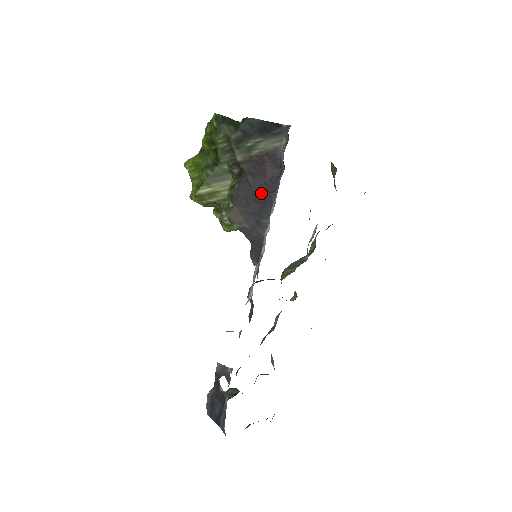
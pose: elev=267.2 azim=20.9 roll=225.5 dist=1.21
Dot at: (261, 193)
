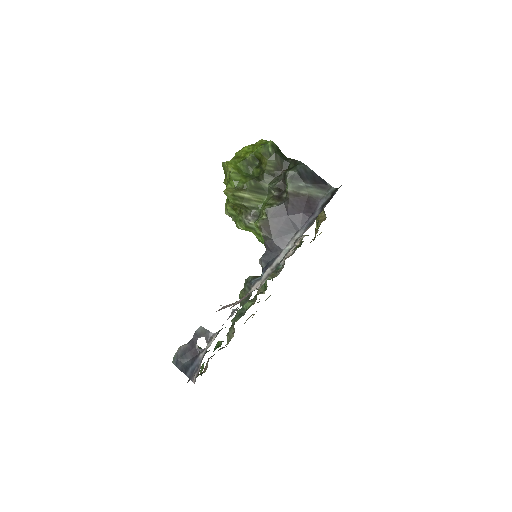
Dot at: (293, 220)
